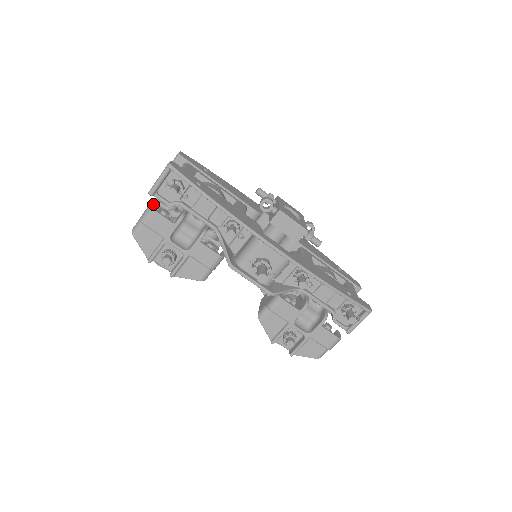
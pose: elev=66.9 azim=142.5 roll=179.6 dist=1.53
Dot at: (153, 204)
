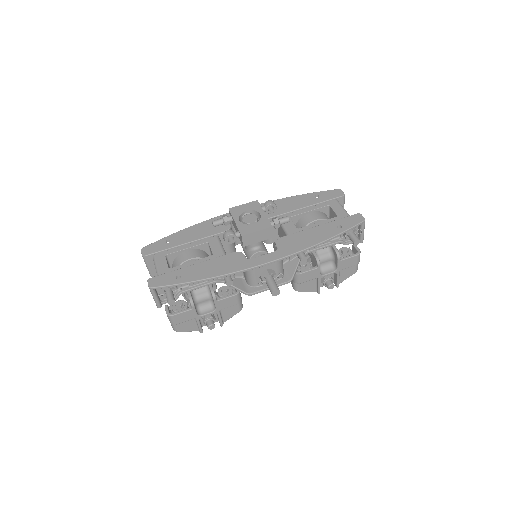
Dot at: (167, 309)
